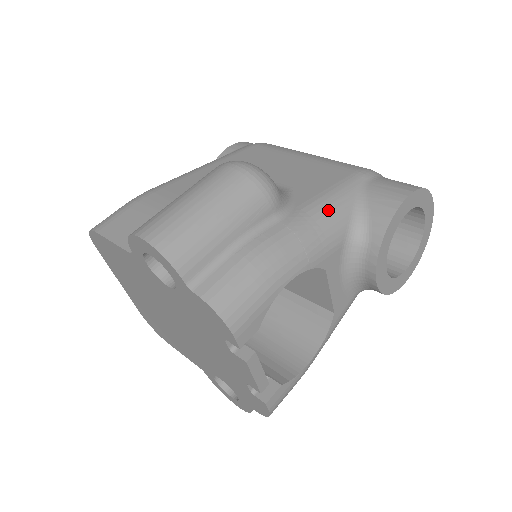
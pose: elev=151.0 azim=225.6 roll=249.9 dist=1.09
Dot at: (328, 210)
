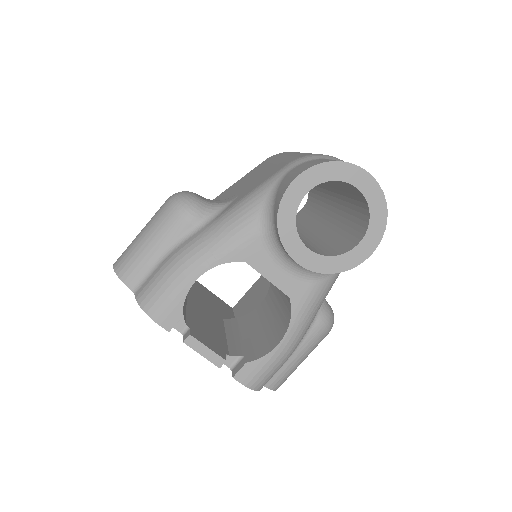
Dot at: (239, 211)
